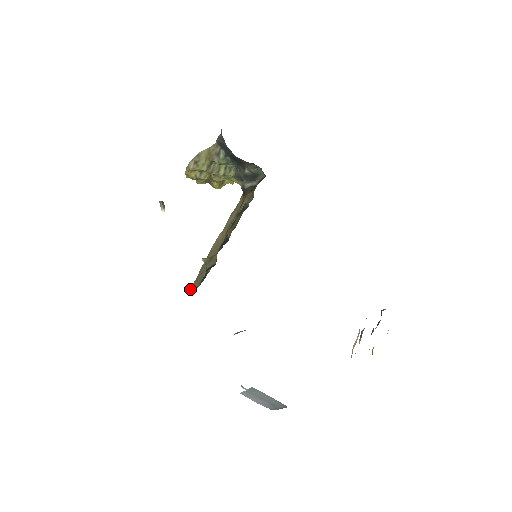
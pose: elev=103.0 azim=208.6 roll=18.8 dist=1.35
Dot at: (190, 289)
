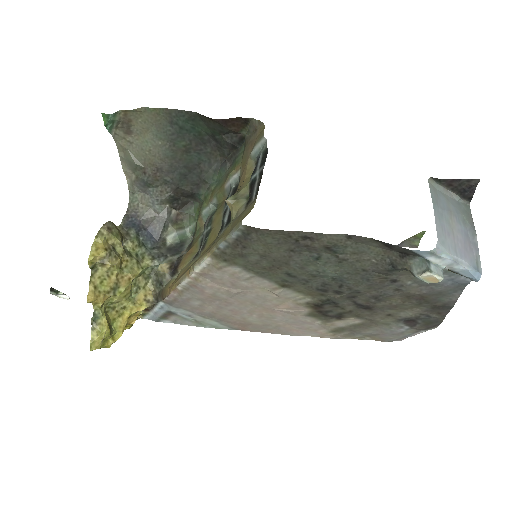
Dot at: (241, 220)
